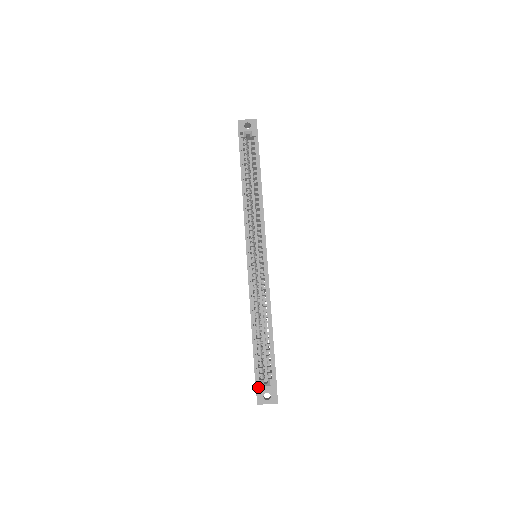
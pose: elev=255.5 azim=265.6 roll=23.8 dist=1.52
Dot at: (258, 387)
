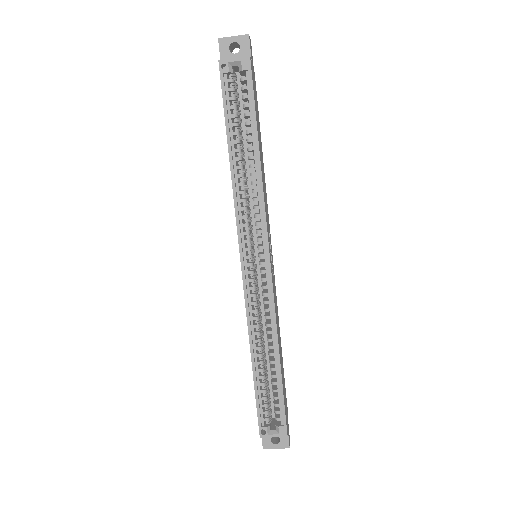
Dot at: (263, 435)
